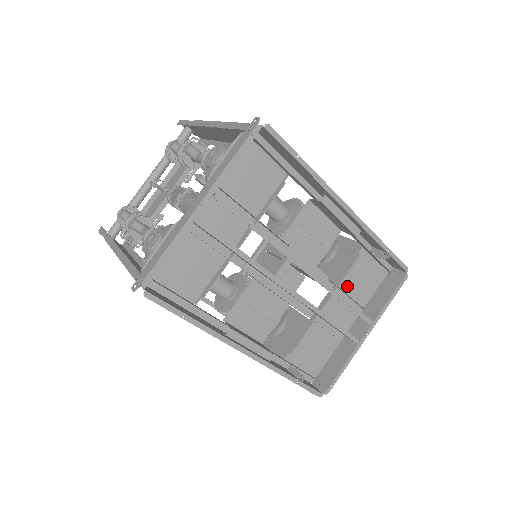
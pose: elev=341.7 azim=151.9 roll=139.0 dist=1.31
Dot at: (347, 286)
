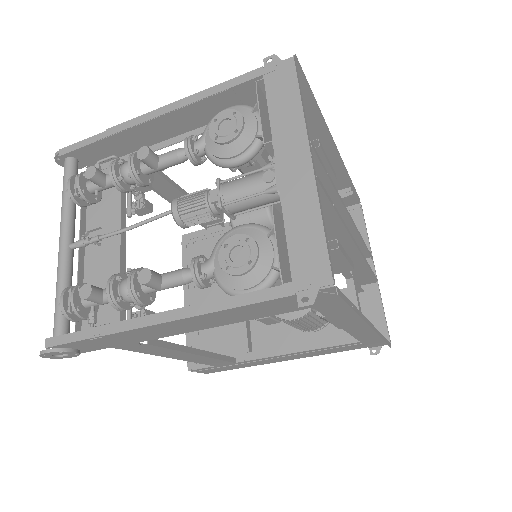
Dot at: occluded
